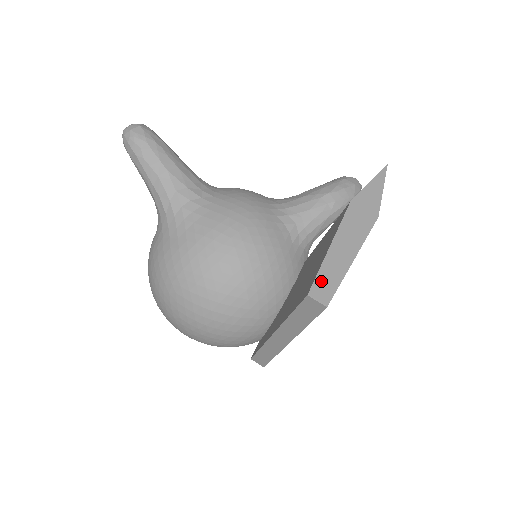
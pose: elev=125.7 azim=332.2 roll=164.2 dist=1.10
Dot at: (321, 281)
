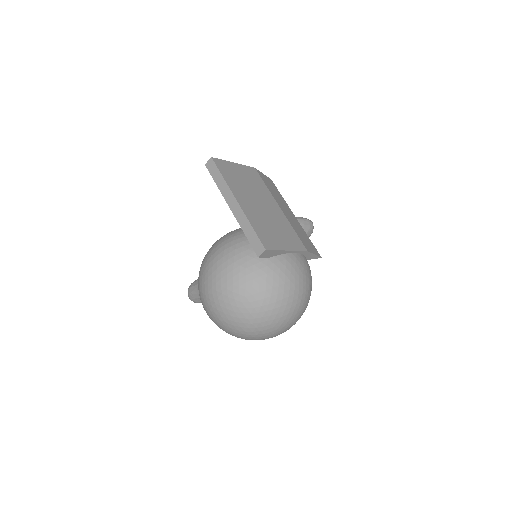
Dot at: occluded
